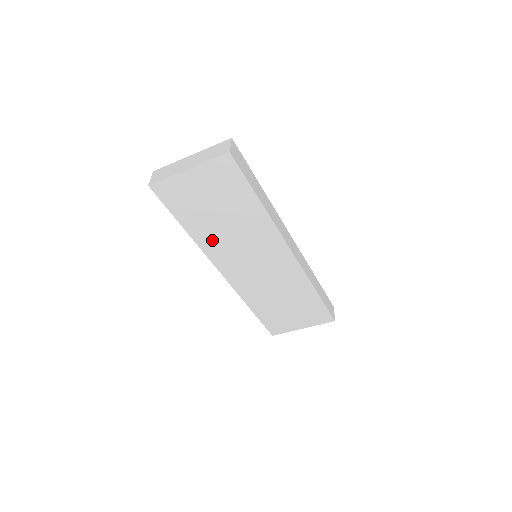
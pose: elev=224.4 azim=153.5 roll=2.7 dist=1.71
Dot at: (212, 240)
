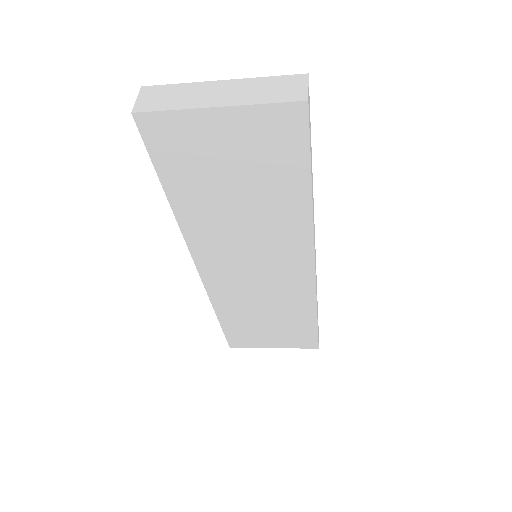
Dot at: (205, 224)
